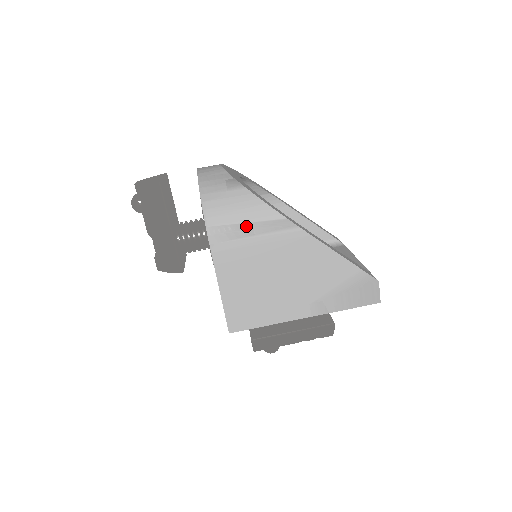
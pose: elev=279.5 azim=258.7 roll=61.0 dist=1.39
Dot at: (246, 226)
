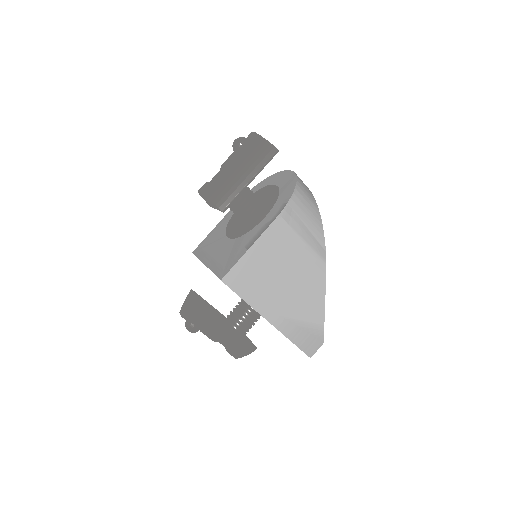
Dot at: (305, 229)
